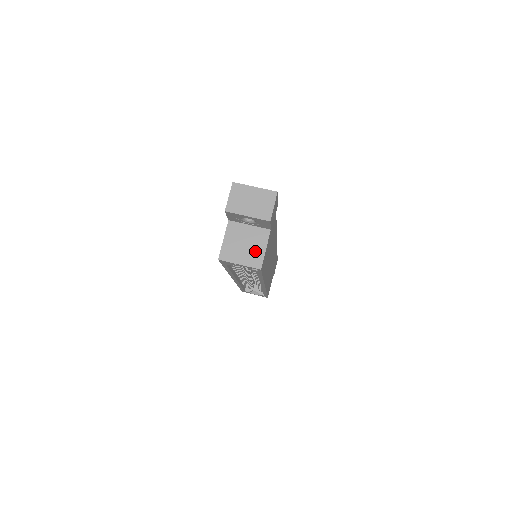
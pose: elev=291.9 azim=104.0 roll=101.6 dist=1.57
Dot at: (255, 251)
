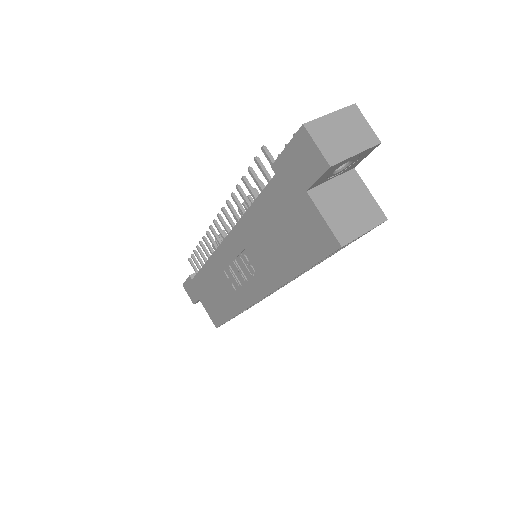
Dot at: (364, 204)
